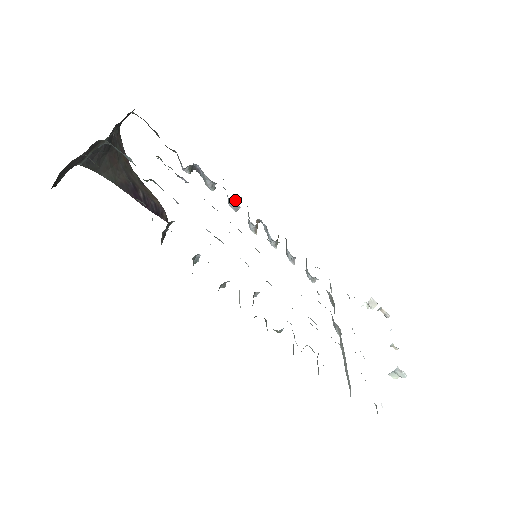
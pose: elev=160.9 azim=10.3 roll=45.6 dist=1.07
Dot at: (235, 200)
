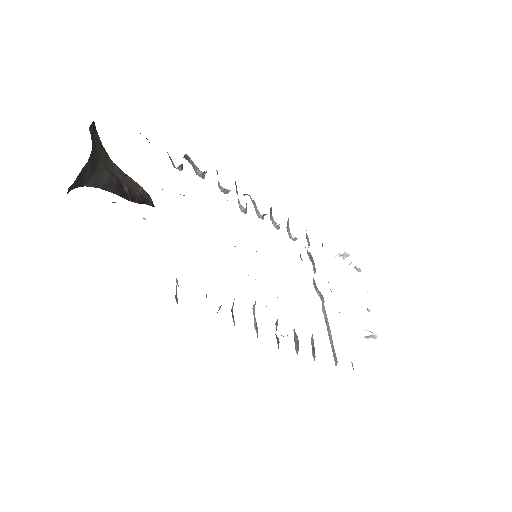
Dot at: occluded
